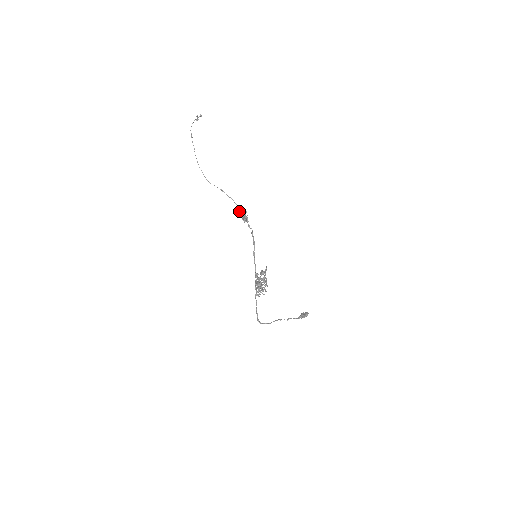
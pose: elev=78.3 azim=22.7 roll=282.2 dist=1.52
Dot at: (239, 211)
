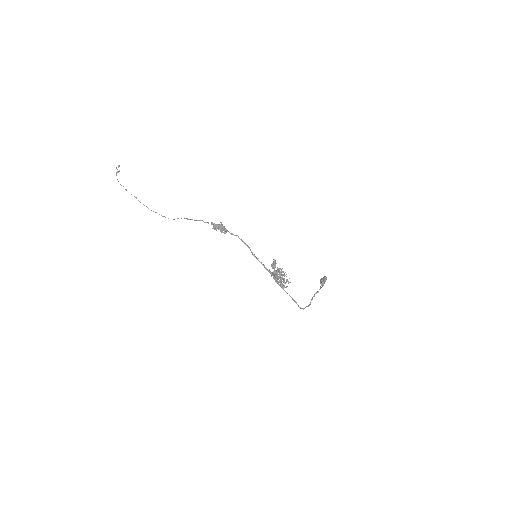
Dot at: occluded
